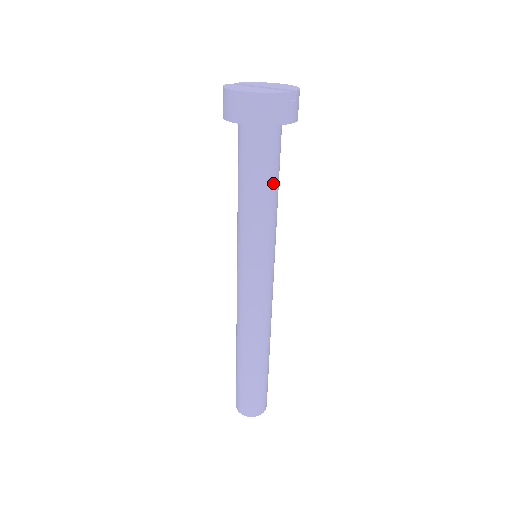
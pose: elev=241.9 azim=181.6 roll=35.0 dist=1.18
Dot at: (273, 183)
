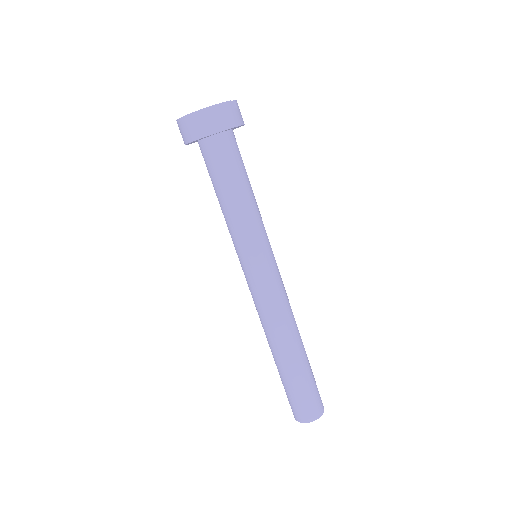
Dot at: (245, 182)
